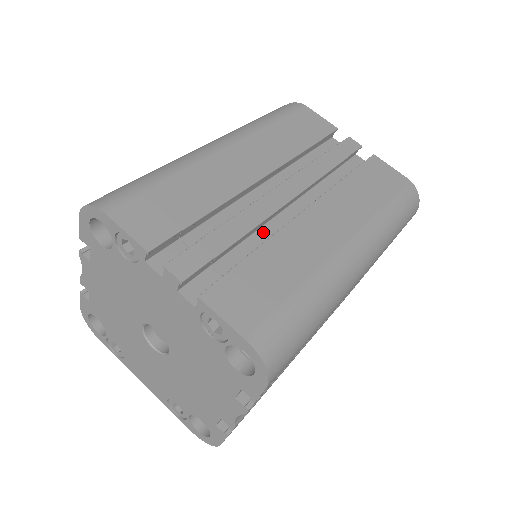
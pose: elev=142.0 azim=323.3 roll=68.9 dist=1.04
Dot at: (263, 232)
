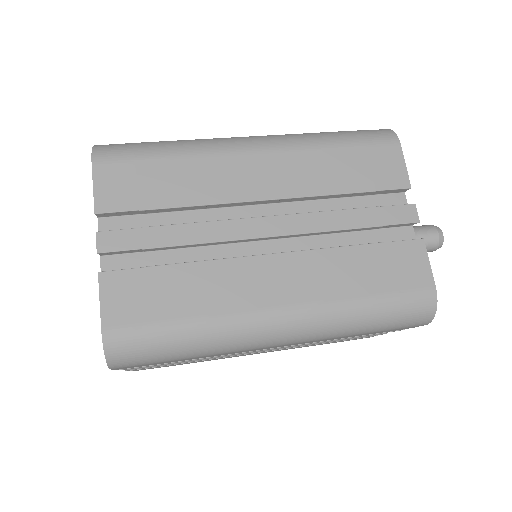
Dot at: (218, 250)
